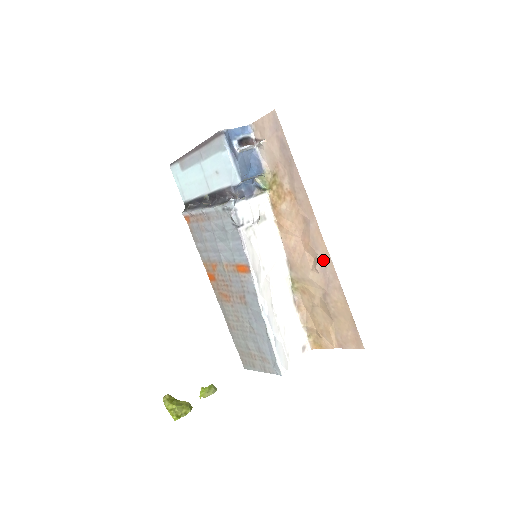
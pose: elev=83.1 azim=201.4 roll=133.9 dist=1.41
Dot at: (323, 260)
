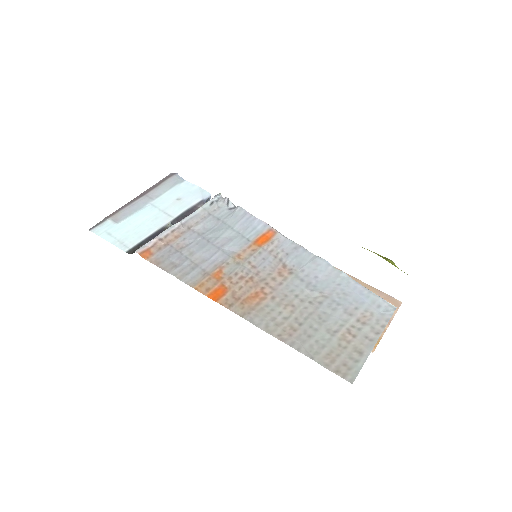
Dot at: occluded
